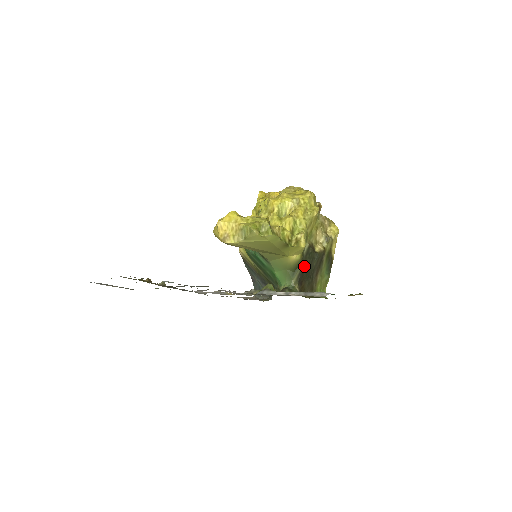
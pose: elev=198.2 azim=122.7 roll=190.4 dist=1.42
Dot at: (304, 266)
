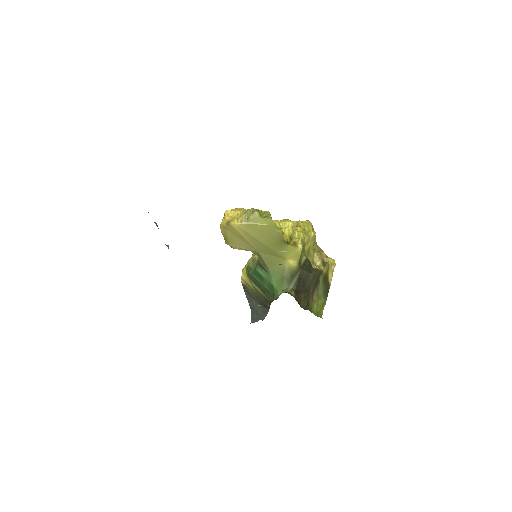
Dot at: (301, 276)
